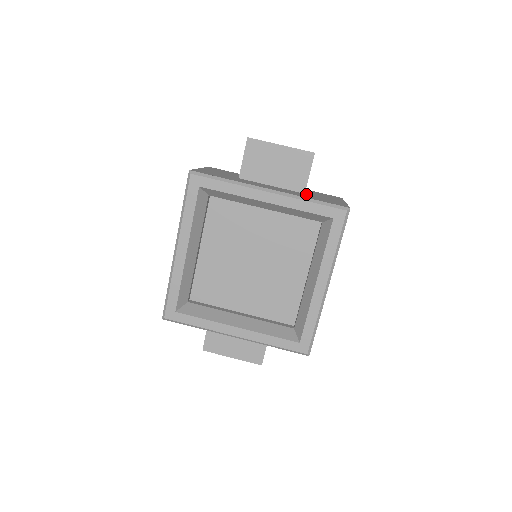
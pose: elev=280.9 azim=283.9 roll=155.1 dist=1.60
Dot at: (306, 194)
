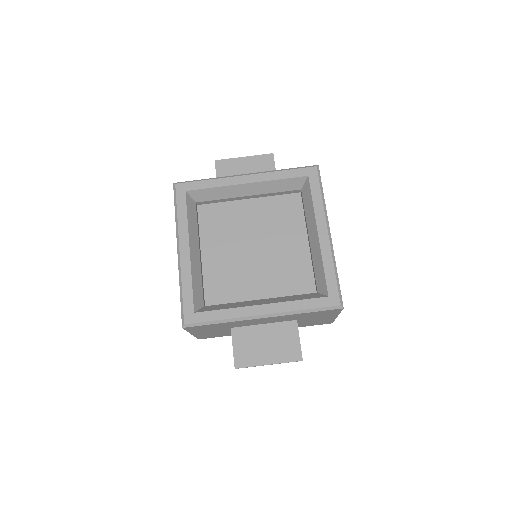
Dot at: occluded
